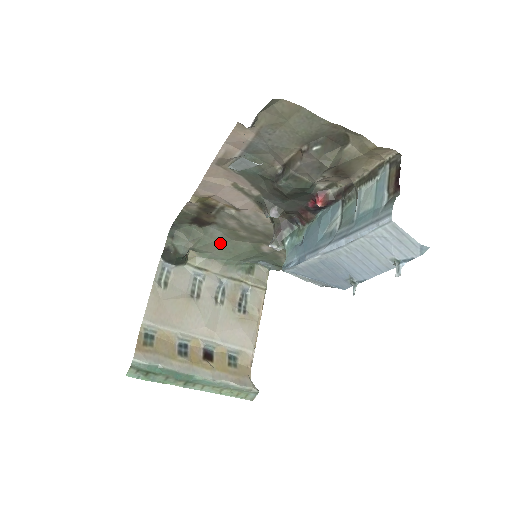
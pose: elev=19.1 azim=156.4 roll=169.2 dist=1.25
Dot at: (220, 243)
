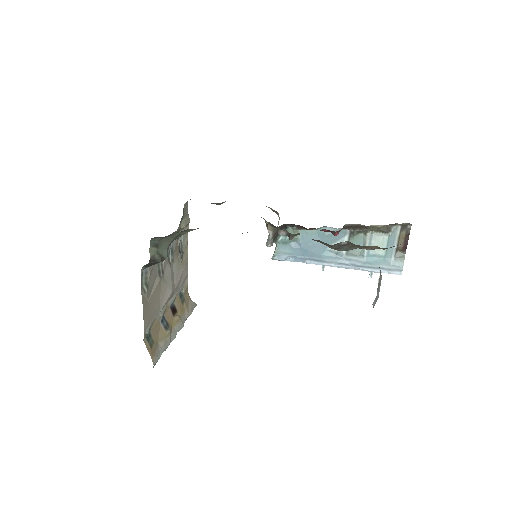
Dot at: occluded
